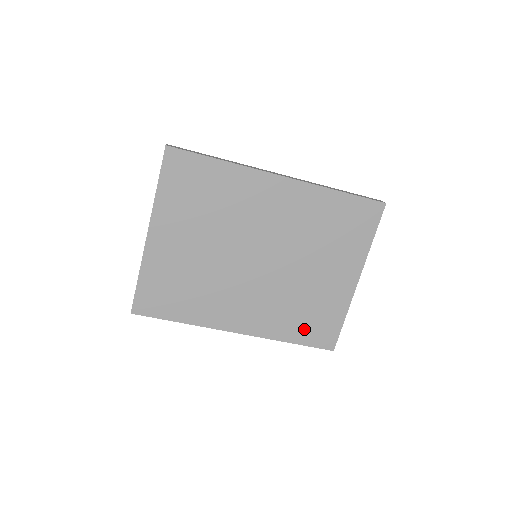
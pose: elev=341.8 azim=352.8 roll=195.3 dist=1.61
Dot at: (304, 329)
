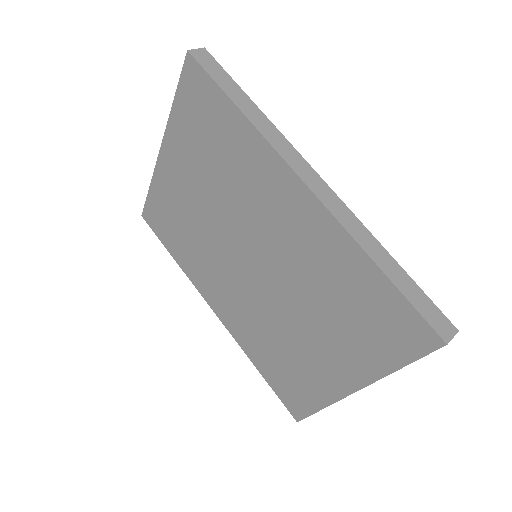
Dot at: (275, 373)
